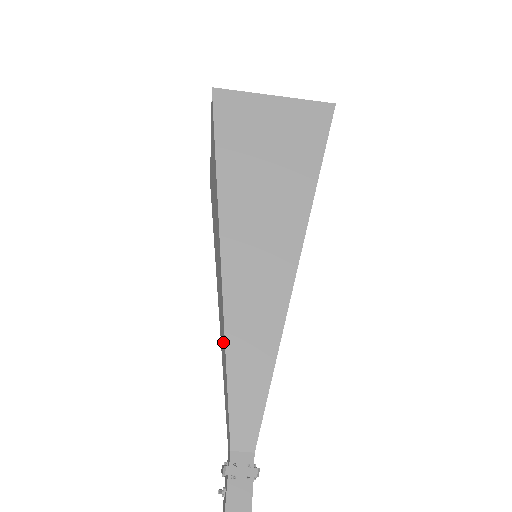
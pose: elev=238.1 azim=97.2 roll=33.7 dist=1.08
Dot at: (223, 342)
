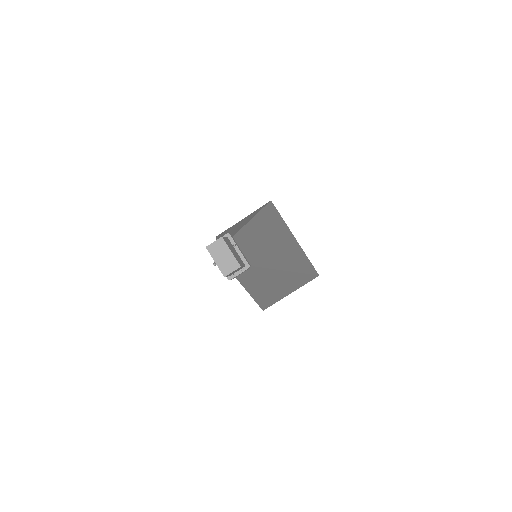
Dot at: occluded
